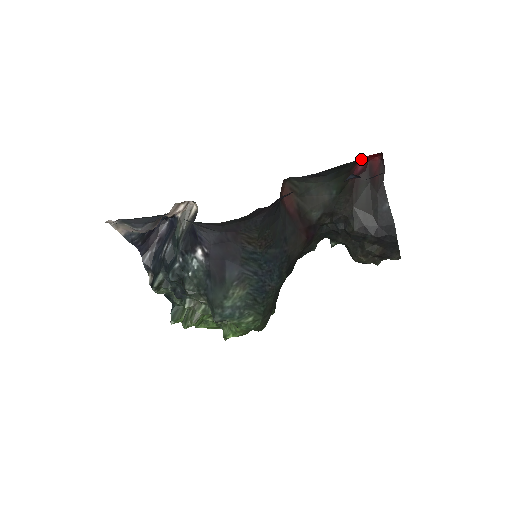
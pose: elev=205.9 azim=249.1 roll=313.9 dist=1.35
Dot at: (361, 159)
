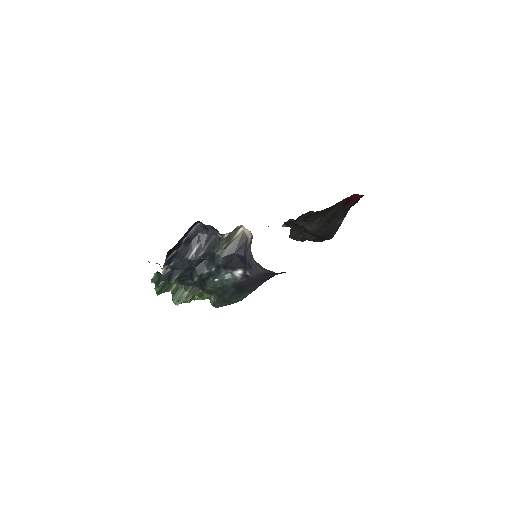
Dot at: occluded
